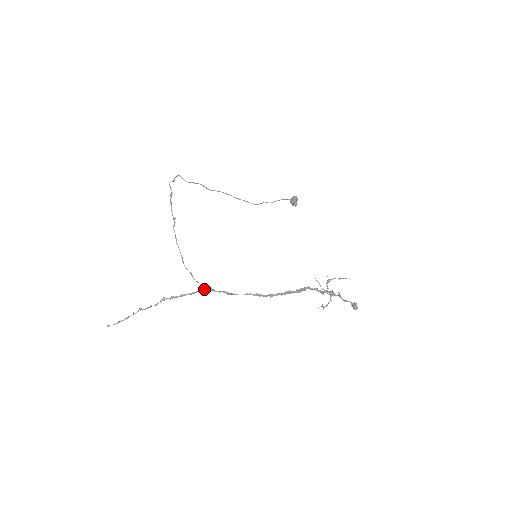
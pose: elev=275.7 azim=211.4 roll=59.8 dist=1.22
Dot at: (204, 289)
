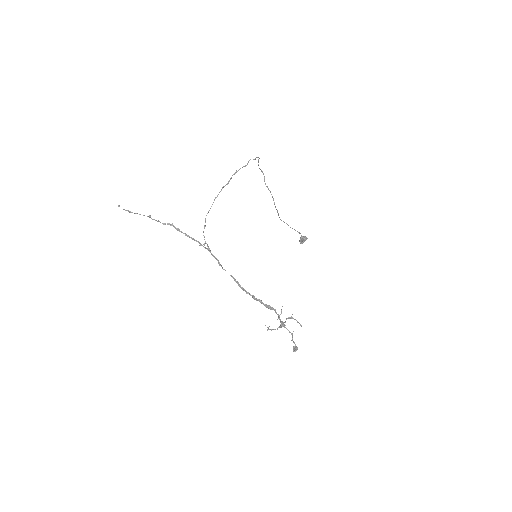
Dot at: (204, 244)
